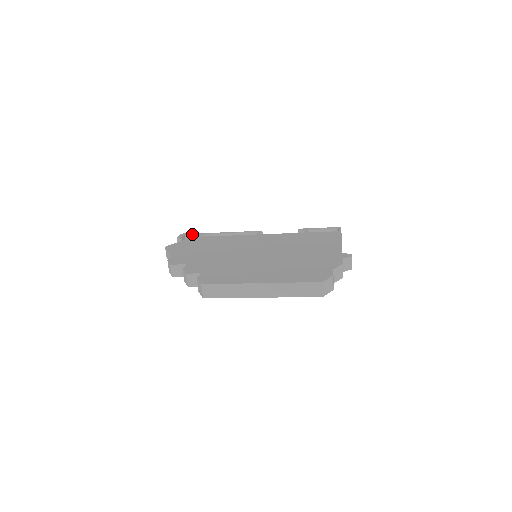
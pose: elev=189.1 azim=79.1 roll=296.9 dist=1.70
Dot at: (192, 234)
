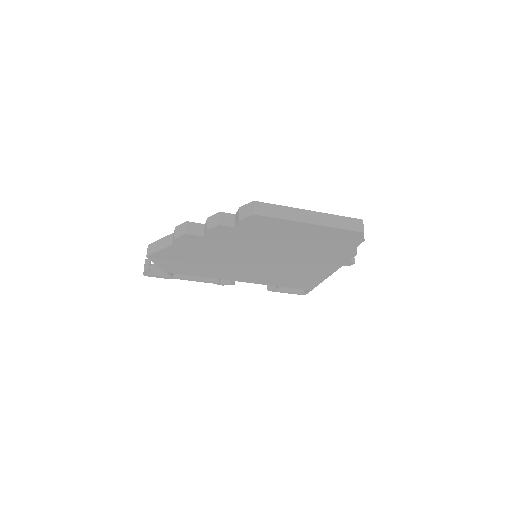
Dot at: occluded
